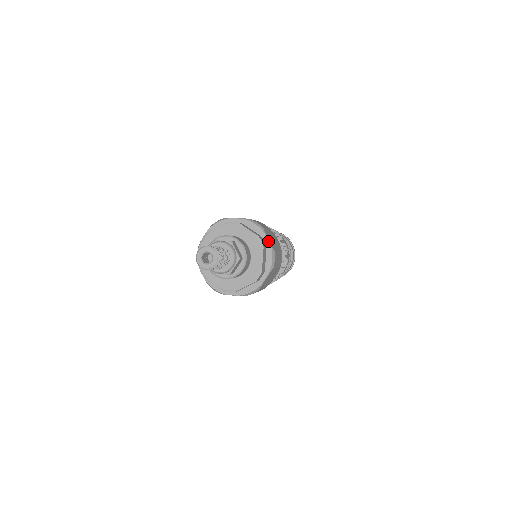
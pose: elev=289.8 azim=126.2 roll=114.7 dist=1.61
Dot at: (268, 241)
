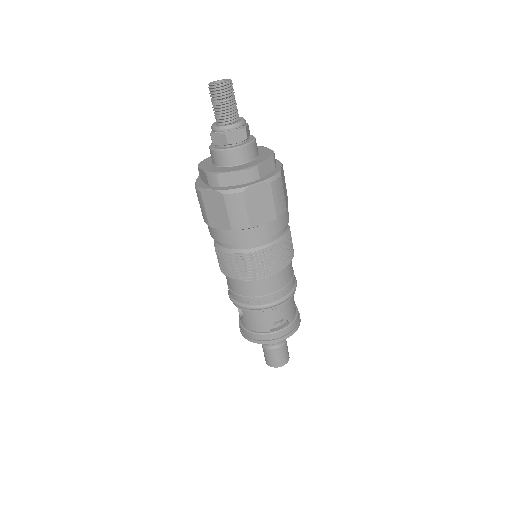
Dot at: (280, 167)
